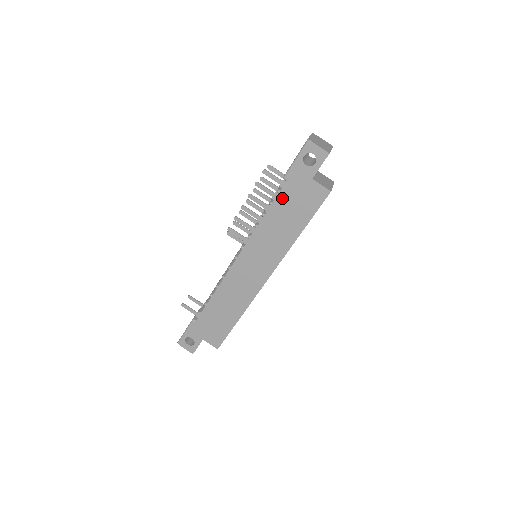
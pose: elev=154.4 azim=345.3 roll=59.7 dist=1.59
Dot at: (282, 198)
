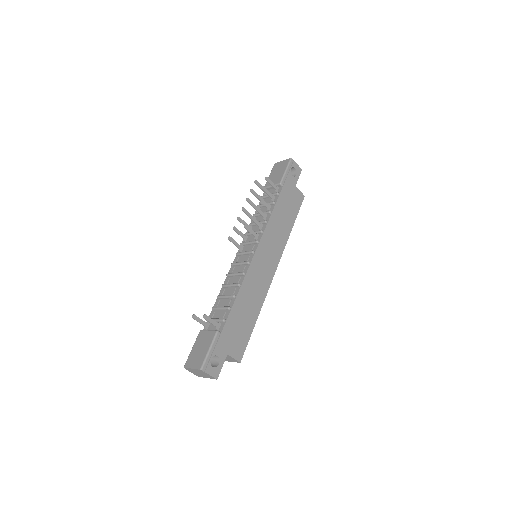
Dot at: (281, 198)
